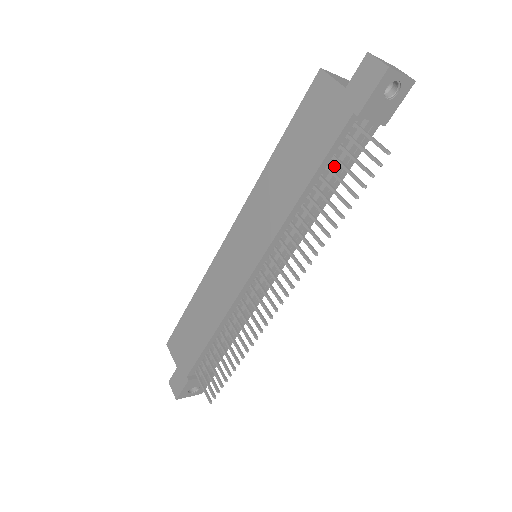
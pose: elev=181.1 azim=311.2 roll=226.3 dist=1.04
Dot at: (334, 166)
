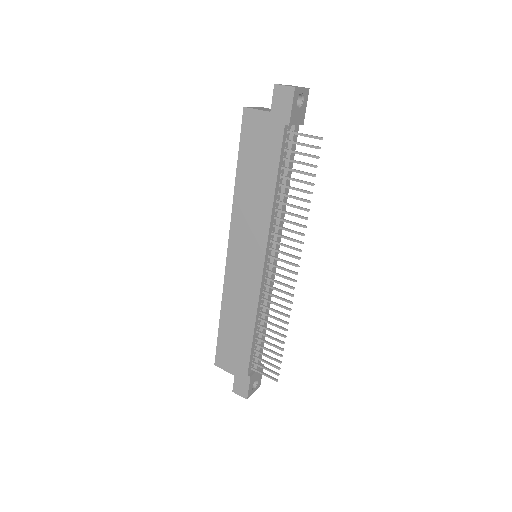
Dot at: (285, 165)
